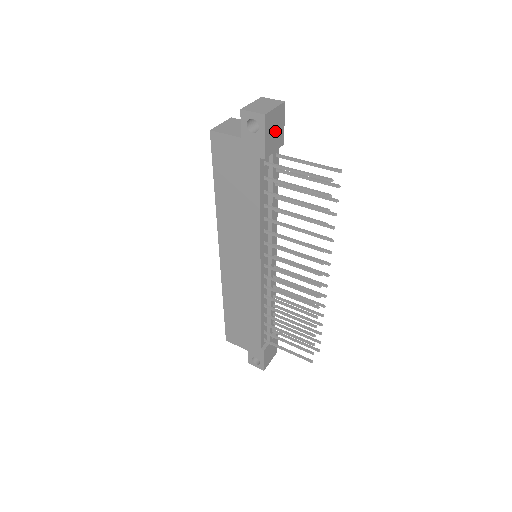
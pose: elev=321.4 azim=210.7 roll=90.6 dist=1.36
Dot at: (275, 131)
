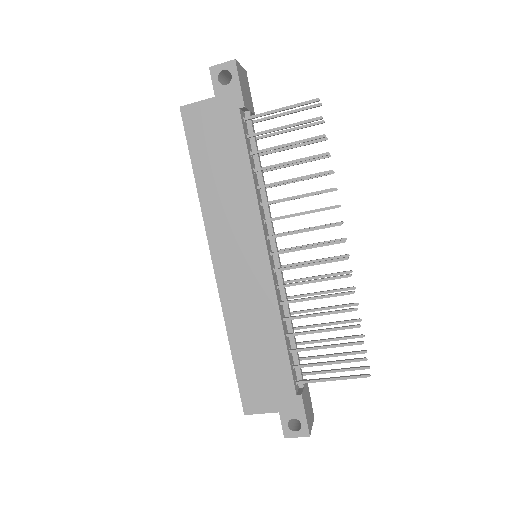
Dot at: (245, 89)
